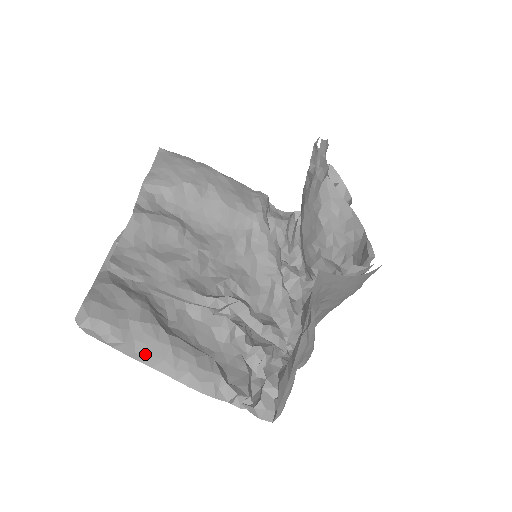
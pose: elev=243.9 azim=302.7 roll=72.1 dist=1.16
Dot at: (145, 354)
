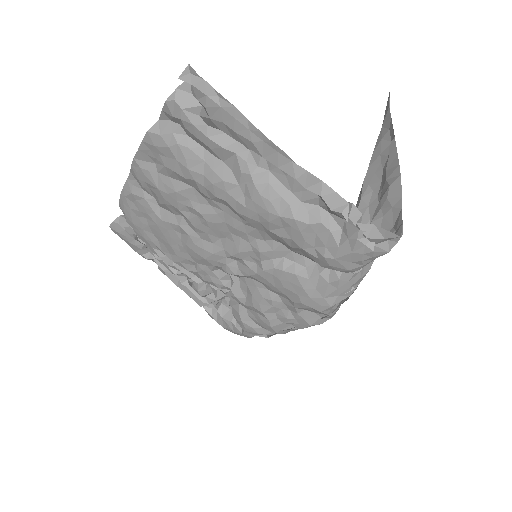
Dot at: occluded
